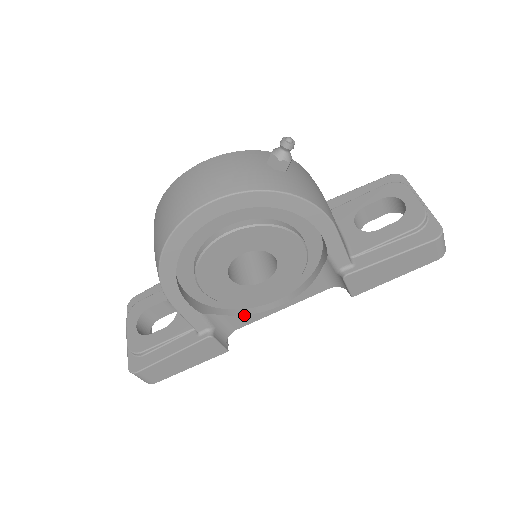
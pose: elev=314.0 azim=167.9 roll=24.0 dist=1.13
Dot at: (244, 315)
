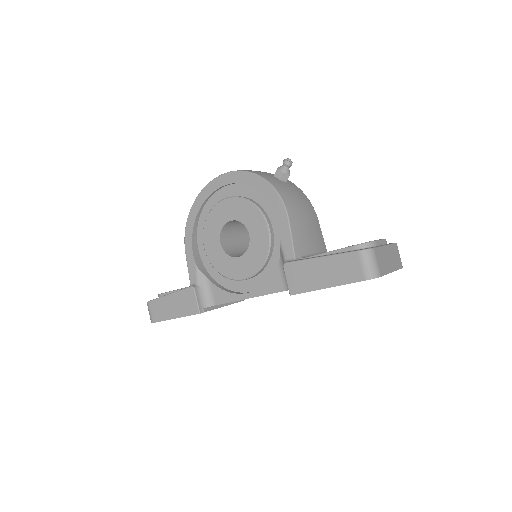
Dot at: (223, 290)
